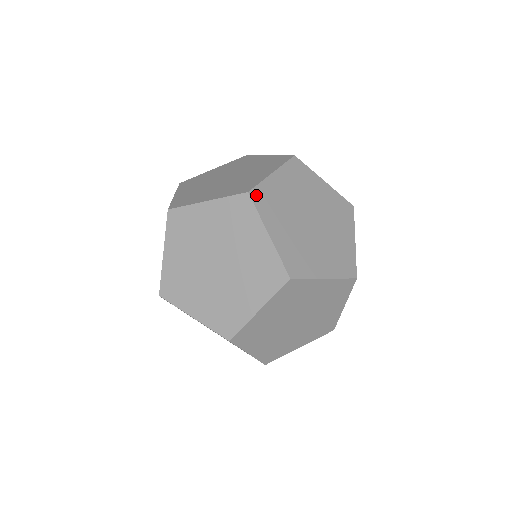
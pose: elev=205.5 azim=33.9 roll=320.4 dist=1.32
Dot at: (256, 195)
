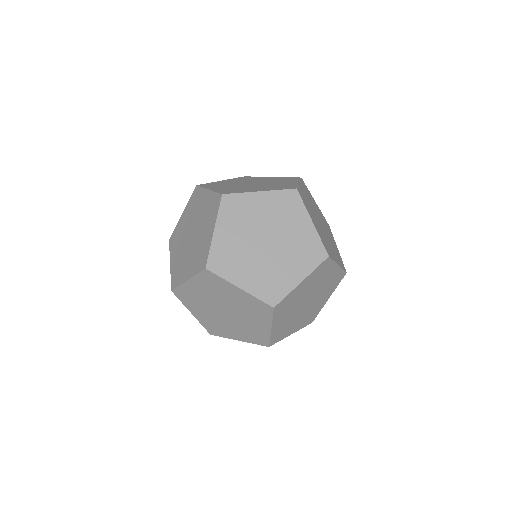
Dot at: (300, 193)
